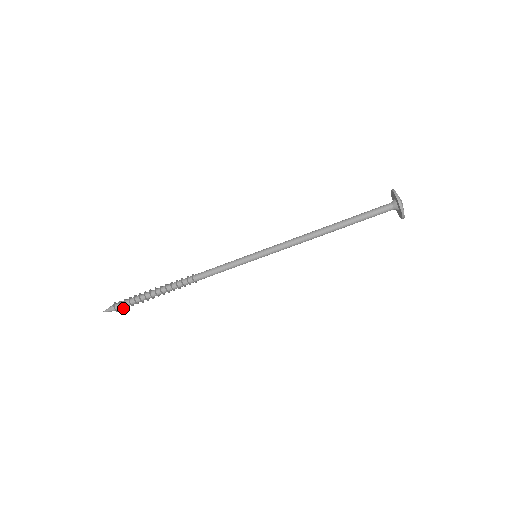
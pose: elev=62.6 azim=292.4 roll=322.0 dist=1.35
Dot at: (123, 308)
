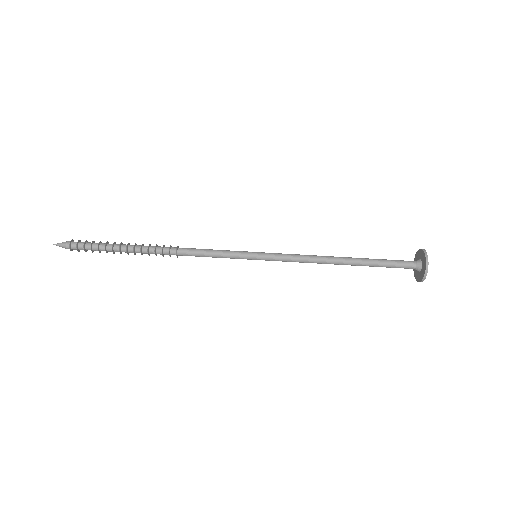
Dot at: (79, 250)
